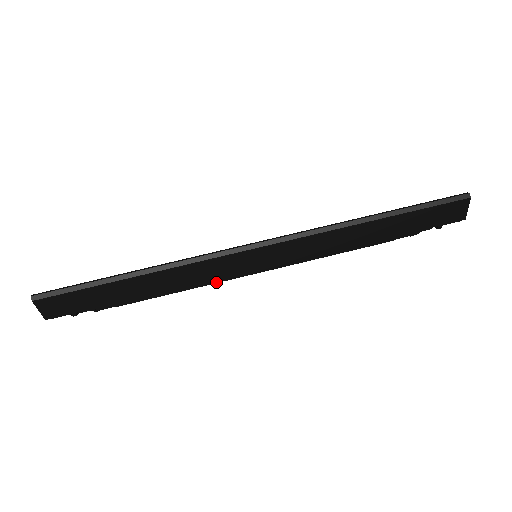
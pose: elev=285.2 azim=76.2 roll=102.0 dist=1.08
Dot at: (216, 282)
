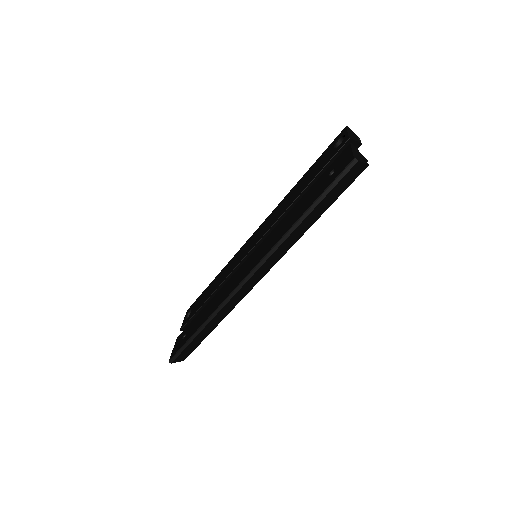
Dot at: occluded
